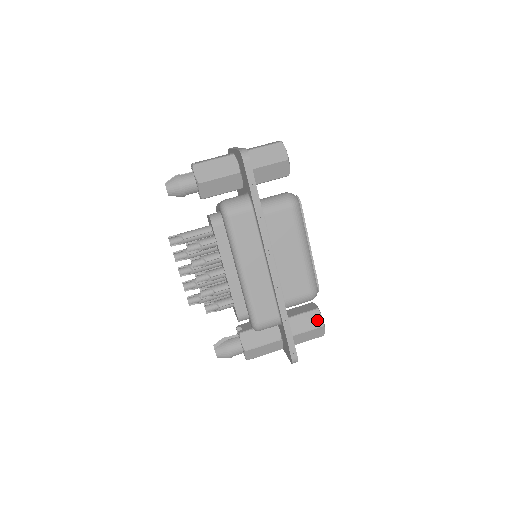
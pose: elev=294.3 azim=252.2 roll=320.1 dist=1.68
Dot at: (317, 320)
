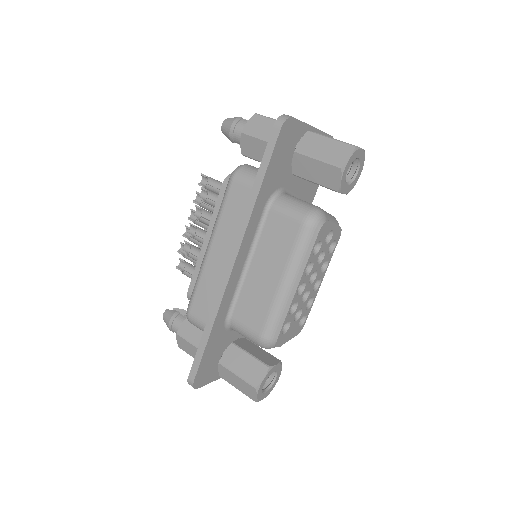
Dot at: (256, 376)
